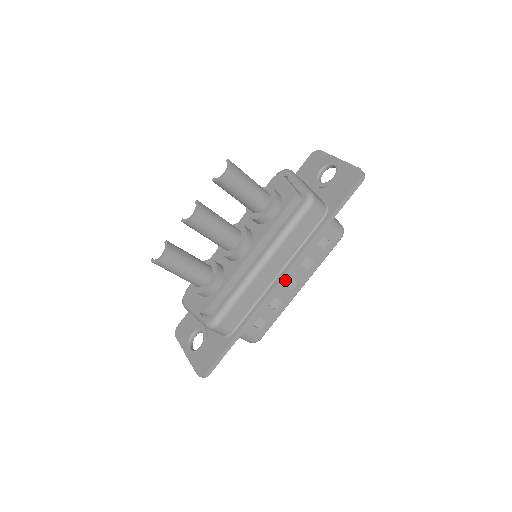
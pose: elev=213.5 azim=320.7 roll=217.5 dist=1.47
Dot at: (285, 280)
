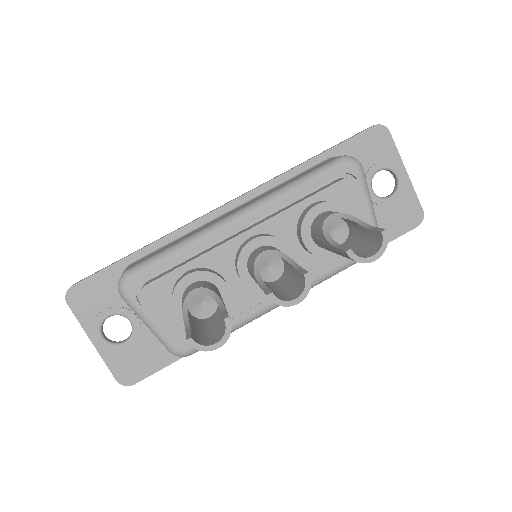
Dot at: occluded
